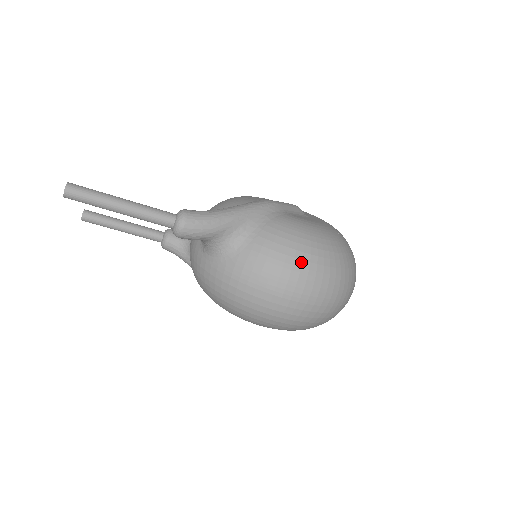
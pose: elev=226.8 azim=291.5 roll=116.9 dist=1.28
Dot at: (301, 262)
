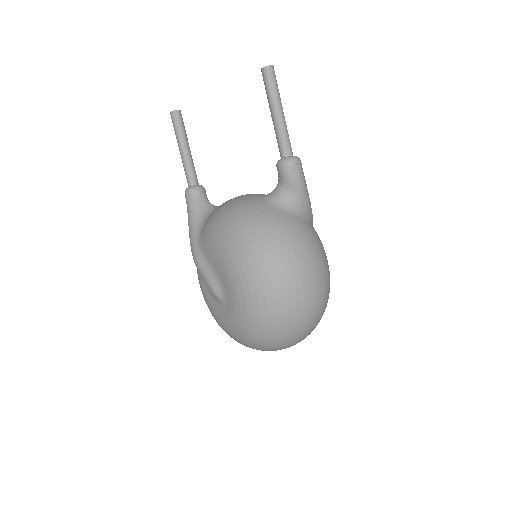
Dot at: (324, 265)
